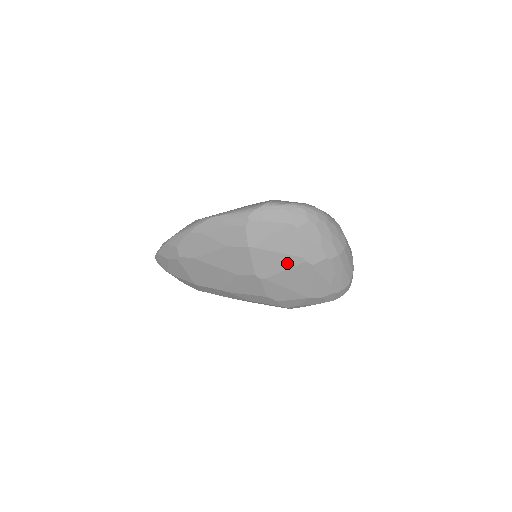
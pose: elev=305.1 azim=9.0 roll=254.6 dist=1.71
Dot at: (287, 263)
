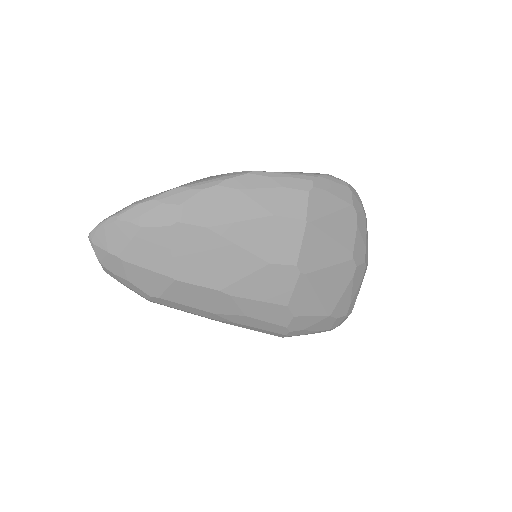
Dot at: (335, 256)
